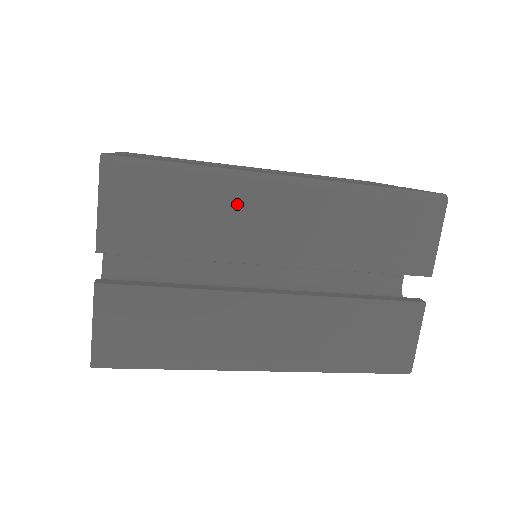
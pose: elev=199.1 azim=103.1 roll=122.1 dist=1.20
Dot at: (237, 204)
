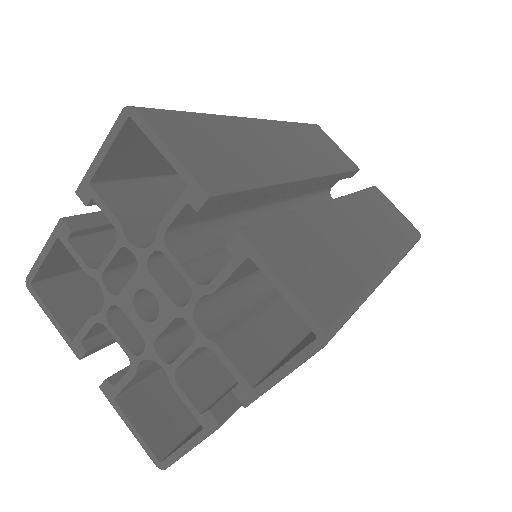
Dot at: occluded
